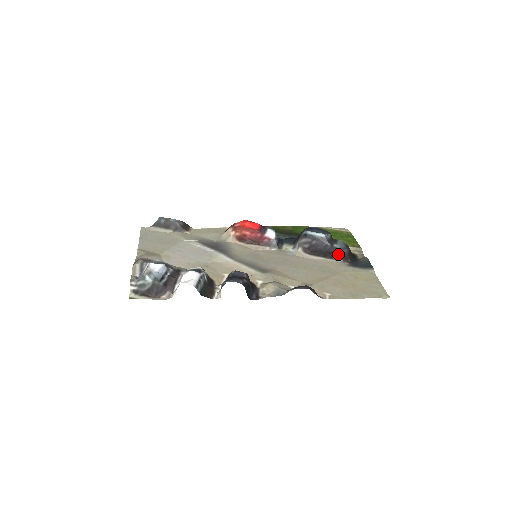
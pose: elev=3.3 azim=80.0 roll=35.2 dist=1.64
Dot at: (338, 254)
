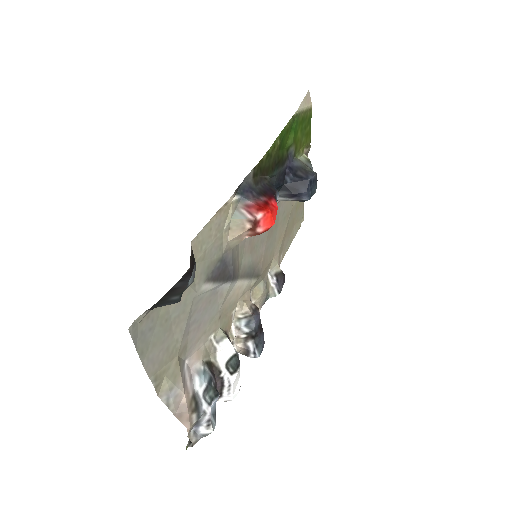
Dot at: occluded
